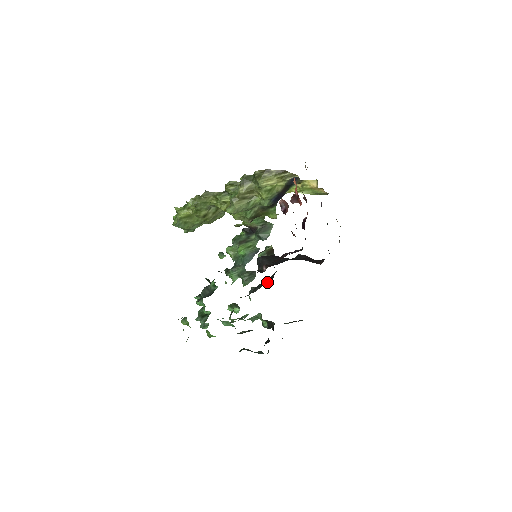
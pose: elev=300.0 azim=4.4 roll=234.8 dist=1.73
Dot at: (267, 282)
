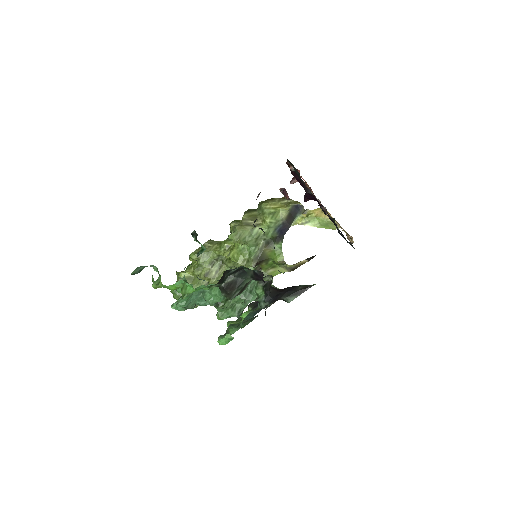
Dot at: occluded
